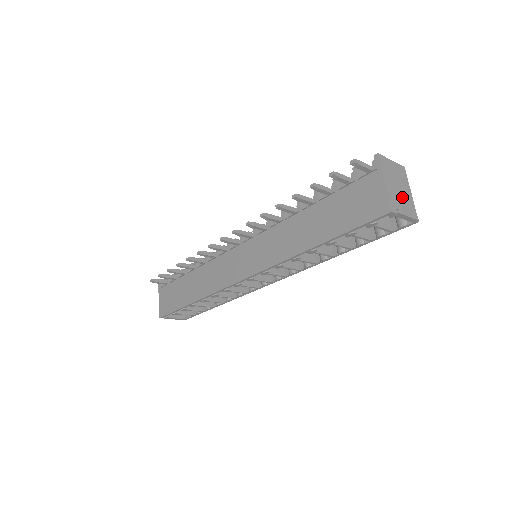
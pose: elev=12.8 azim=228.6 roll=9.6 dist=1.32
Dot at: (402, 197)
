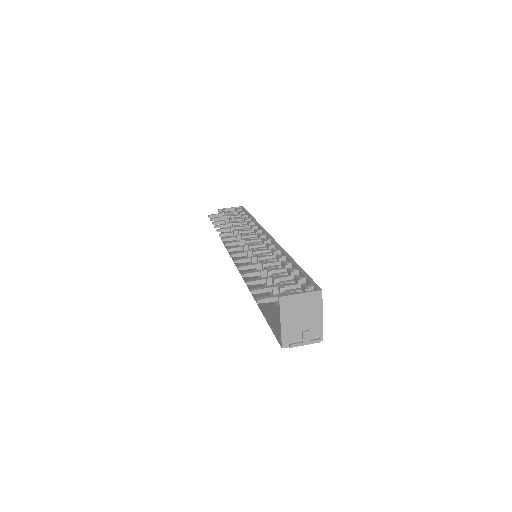
Dot at: (304, 326)
